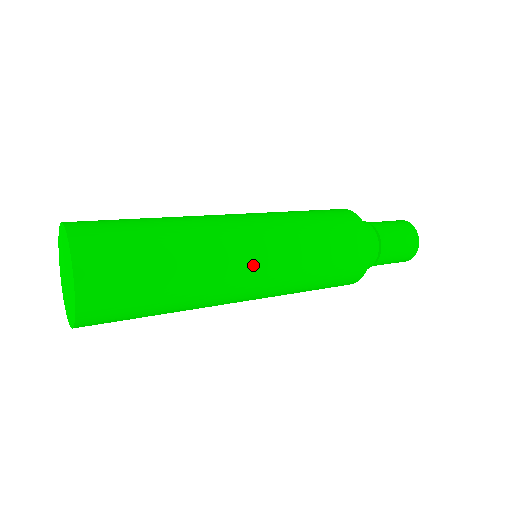
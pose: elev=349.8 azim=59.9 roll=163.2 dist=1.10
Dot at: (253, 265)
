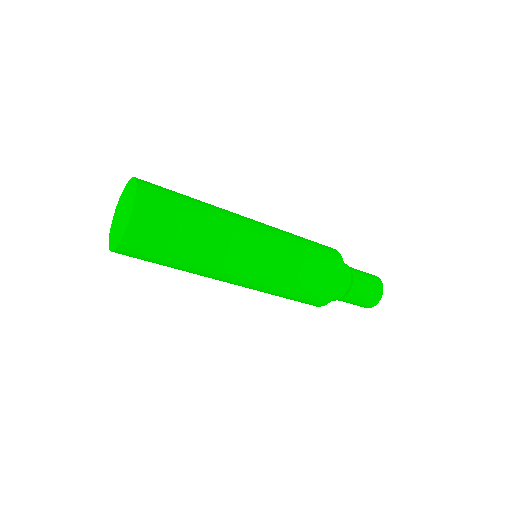
Dot at: (247, 269)
